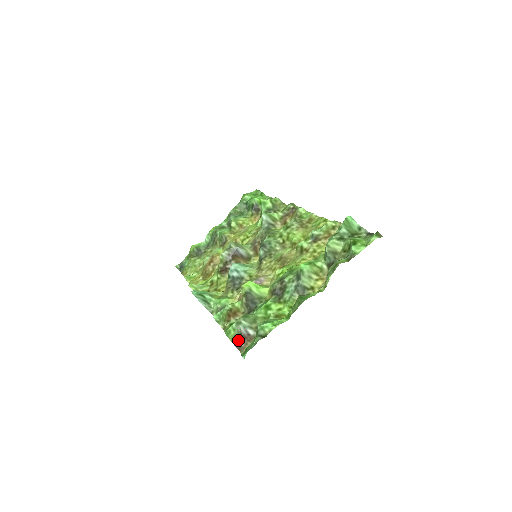
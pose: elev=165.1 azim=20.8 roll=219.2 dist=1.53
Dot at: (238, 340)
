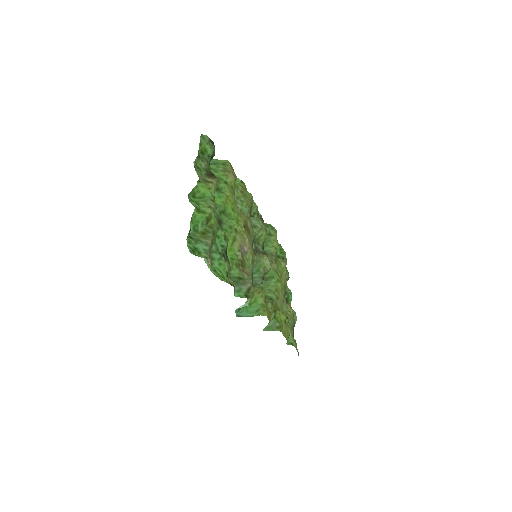
Dot at: (210, 263)
